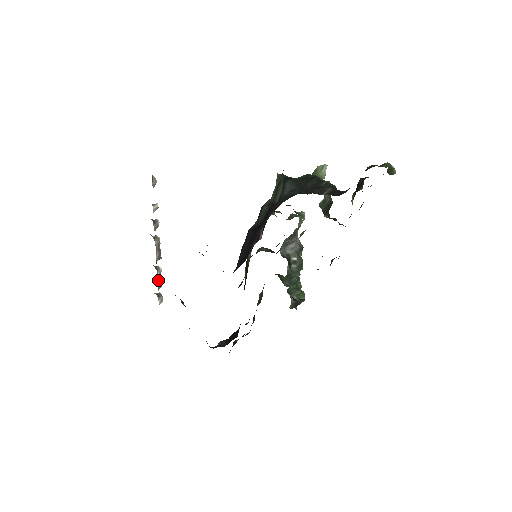
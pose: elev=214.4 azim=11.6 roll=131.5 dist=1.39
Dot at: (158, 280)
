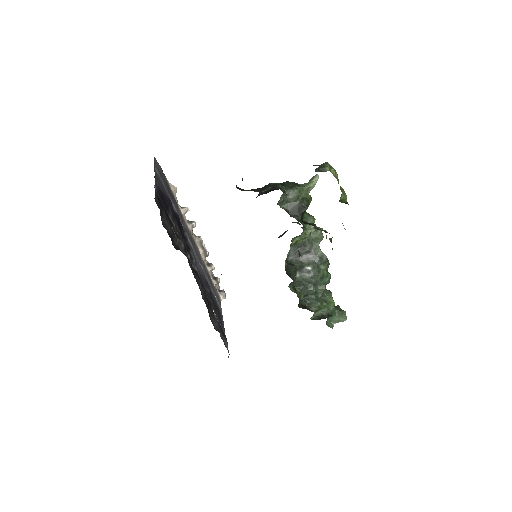
Dot at: (217, 277)
